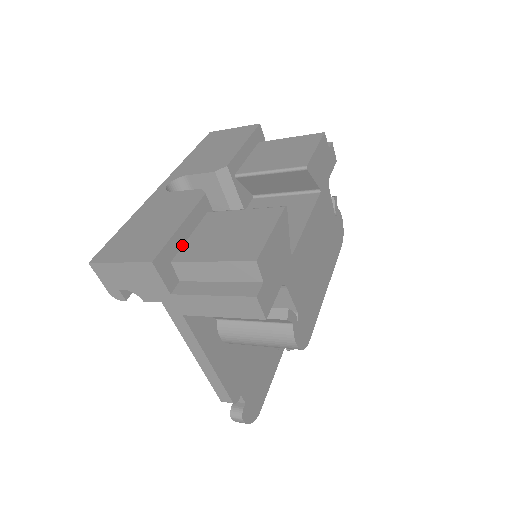
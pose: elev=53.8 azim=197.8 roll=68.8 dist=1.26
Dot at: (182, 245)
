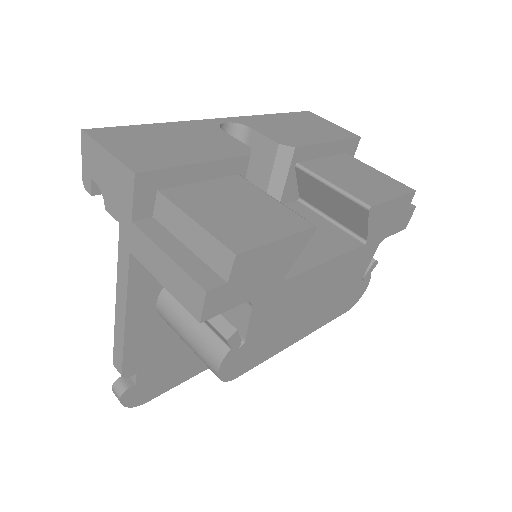
Dot at: (184, 184)
